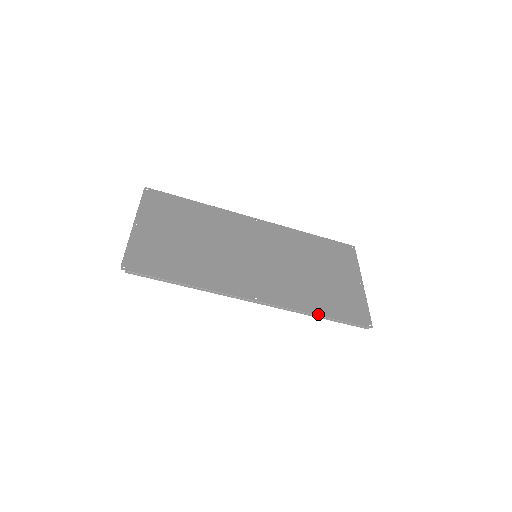
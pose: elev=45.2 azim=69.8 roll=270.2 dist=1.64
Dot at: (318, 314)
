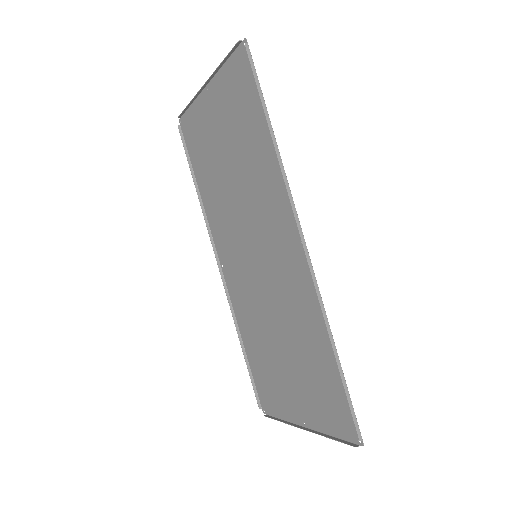
Dot at: (334, 346)
